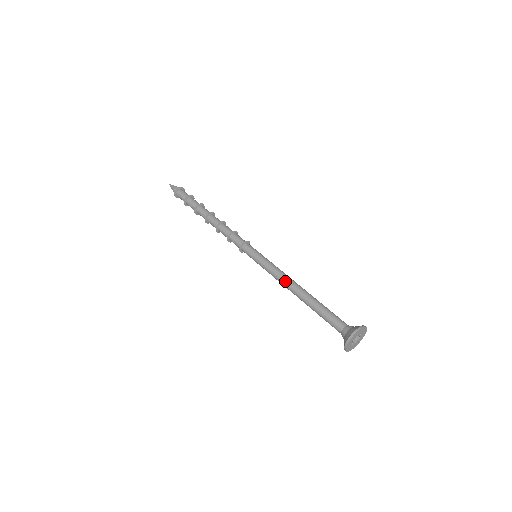
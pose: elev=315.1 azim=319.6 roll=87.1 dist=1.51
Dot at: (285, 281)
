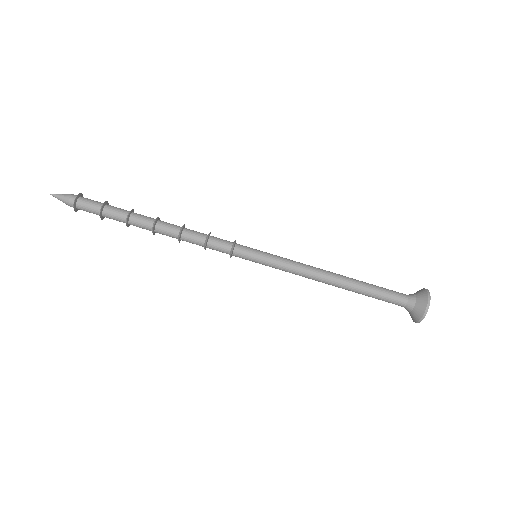
Dot at: (313, 279)
